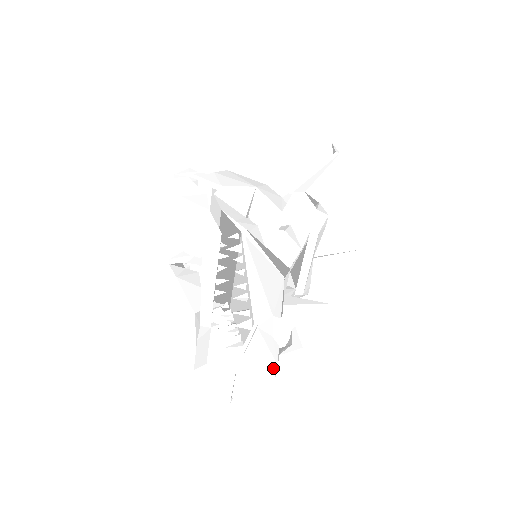
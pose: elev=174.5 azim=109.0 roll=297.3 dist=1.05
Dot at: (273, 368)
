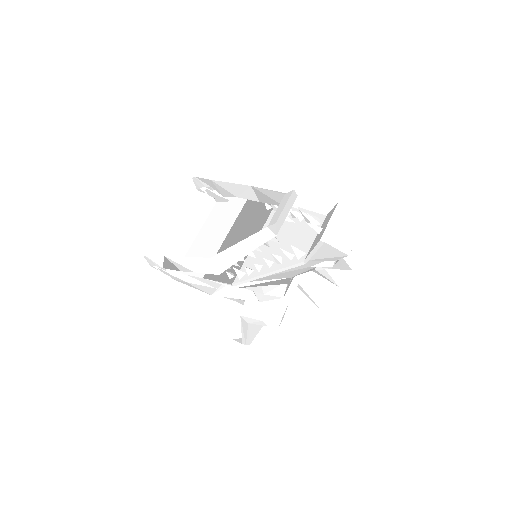
Dot at: (353, 239)
